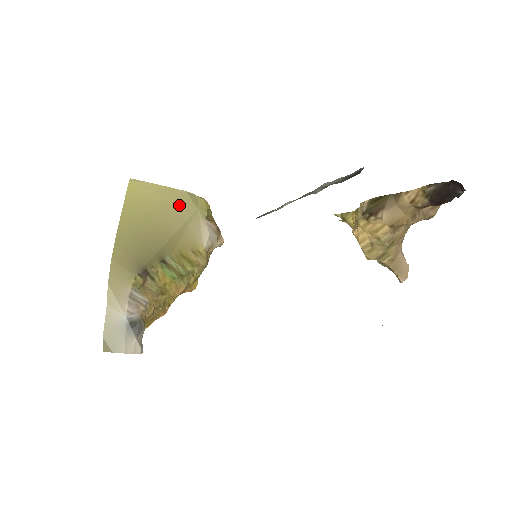
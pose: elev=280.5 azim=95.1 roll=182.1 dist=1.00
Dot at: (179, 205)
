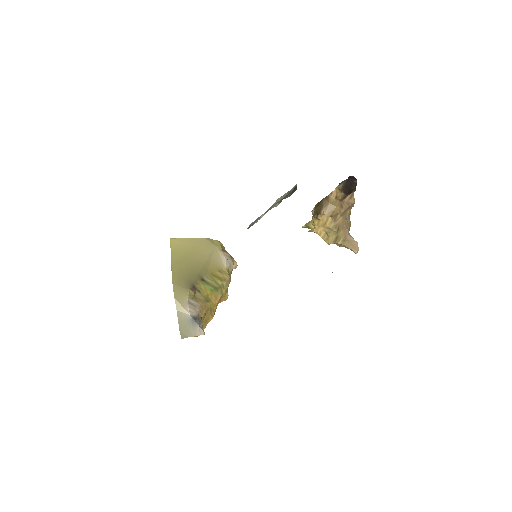
Dot at: (203, 246)
